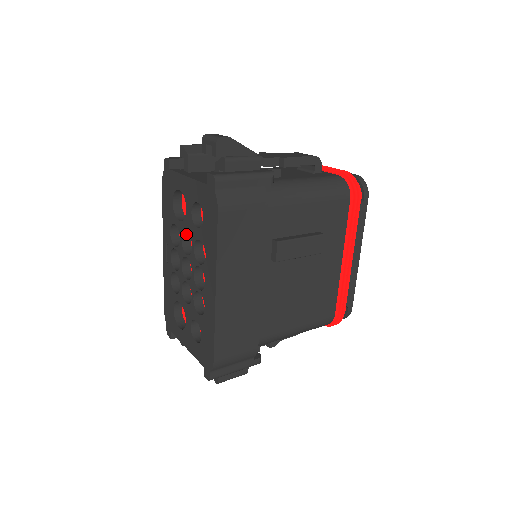
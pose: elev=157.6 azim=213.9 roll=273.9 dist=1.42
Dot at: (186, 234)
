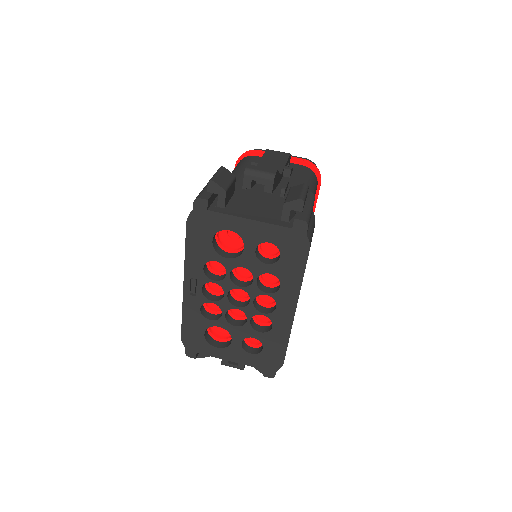
Dot at: (232, 268)
